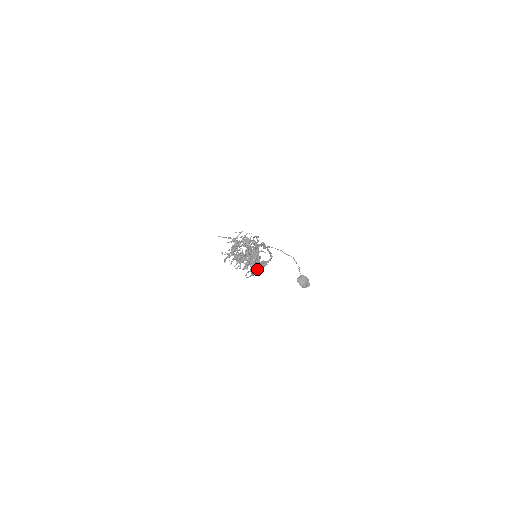
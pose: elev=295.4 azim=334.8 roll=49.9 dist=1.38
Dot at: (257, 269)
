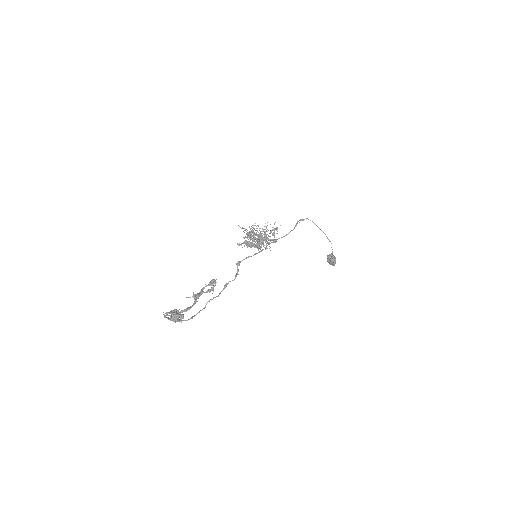
Dot at: (173, 319)
